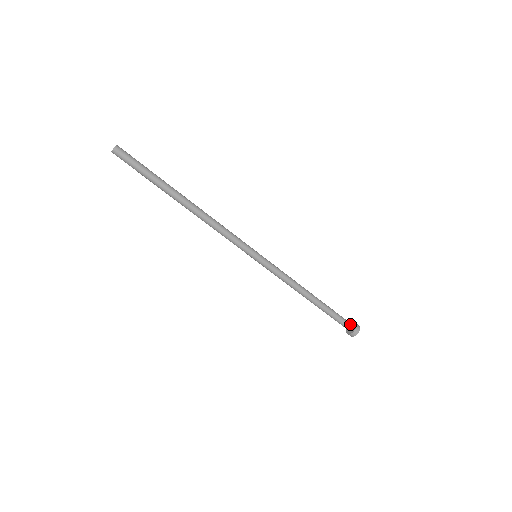
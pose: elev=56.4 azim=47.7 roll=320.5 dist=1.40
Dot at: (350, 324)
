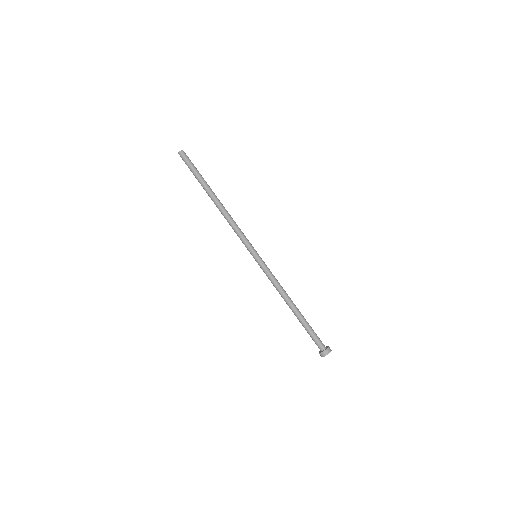
Dot at: (323, 344)
